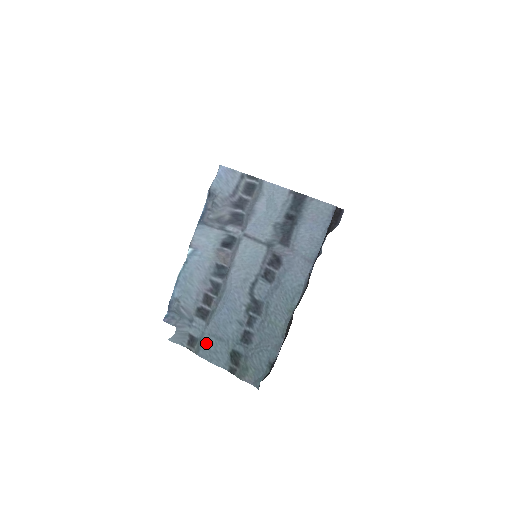
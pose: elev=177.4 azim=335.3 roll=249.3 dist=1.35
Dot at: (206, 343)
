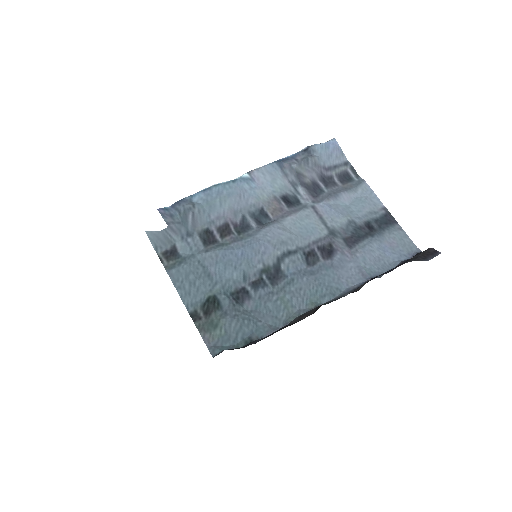
Dot at: (189, 266)
